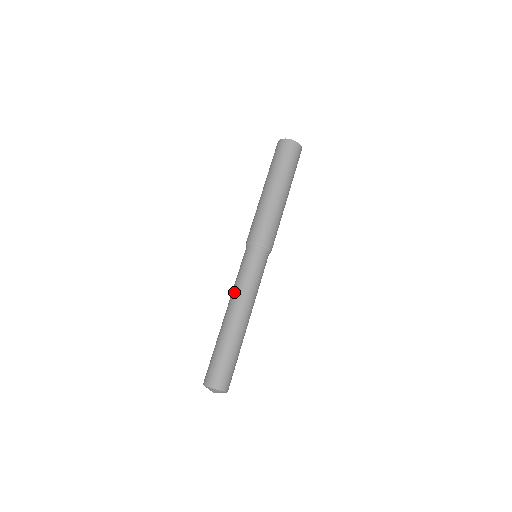
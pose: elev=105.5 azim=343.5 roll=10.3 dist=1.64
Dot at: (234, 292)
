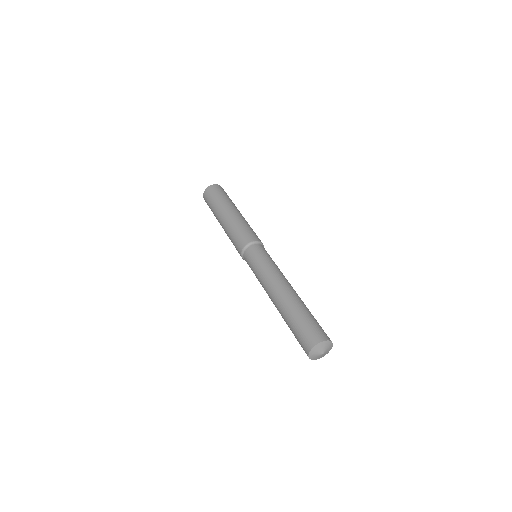
Dot at: (274, 273)
